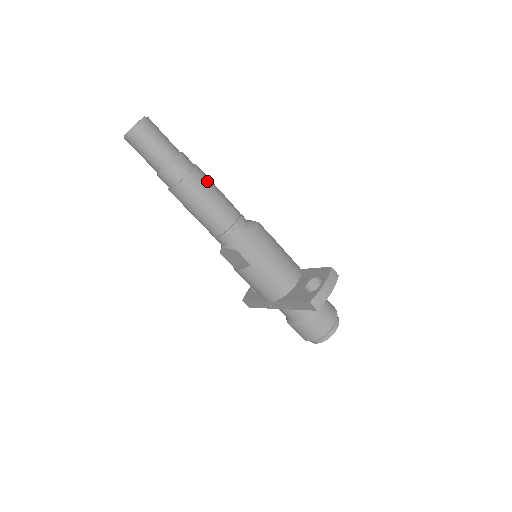
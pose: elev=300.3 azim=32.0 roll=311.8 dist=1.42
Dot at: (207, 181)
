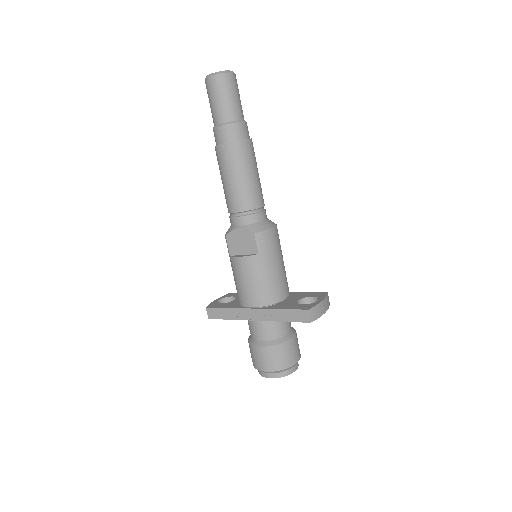
Dot at: (255, 157)
